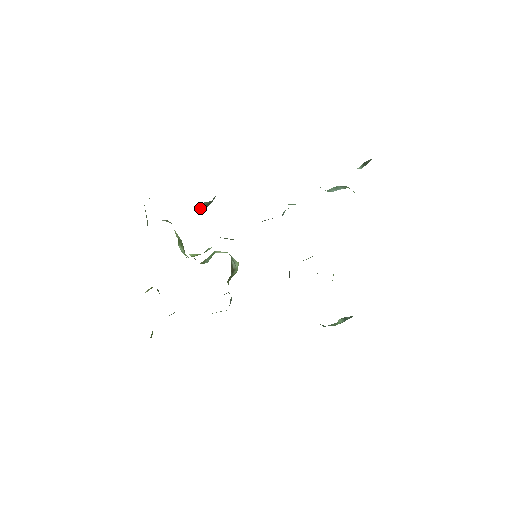
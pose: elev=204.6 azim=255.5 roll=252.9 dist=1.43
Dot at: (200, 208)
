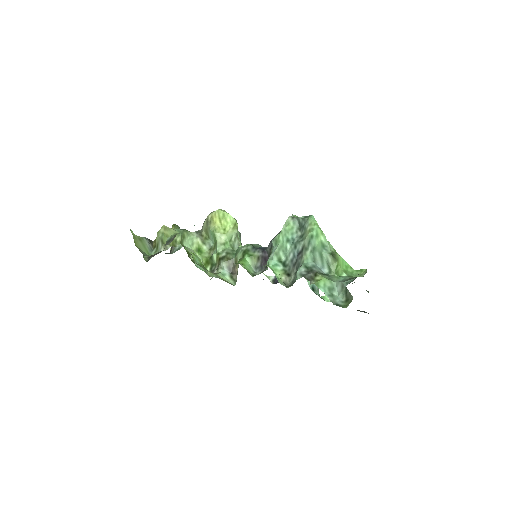
Dot at: occluded
